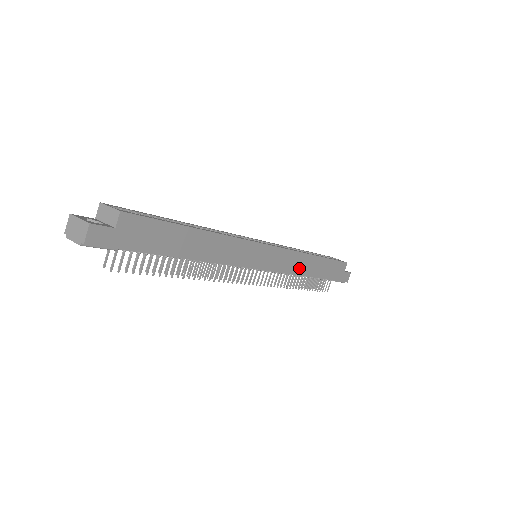
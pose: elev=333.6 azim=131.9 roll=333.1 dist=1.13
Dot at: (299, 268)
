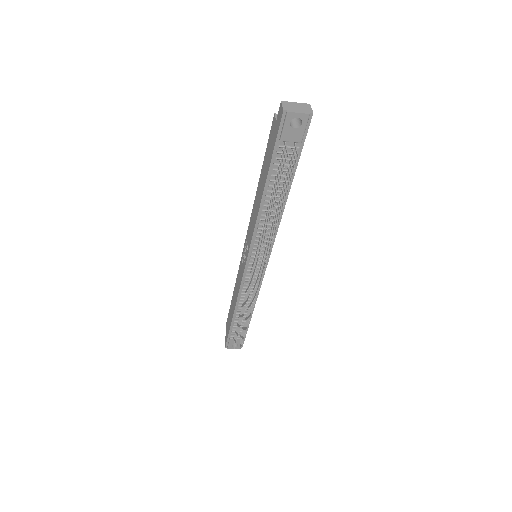
Dot at: occluded
